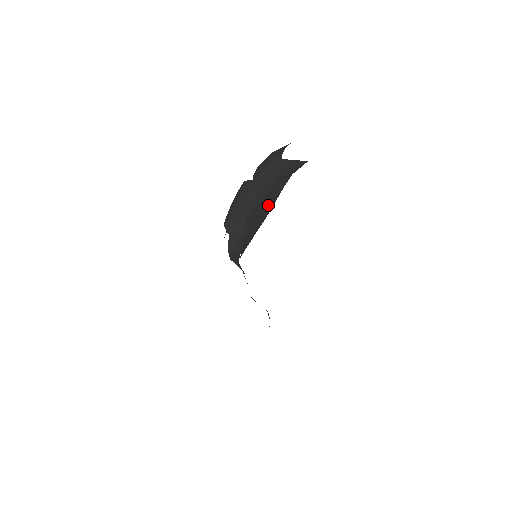
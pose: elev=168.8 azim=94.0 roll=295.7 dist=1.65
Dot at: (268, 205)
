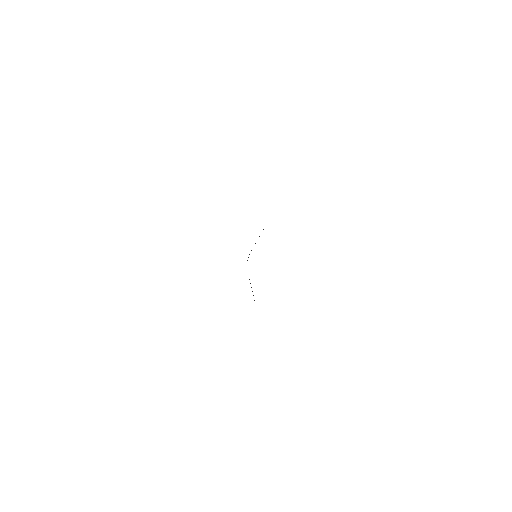
Dot at: occluded
